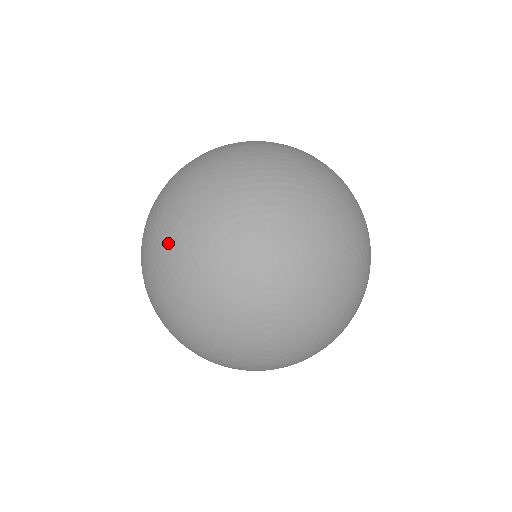
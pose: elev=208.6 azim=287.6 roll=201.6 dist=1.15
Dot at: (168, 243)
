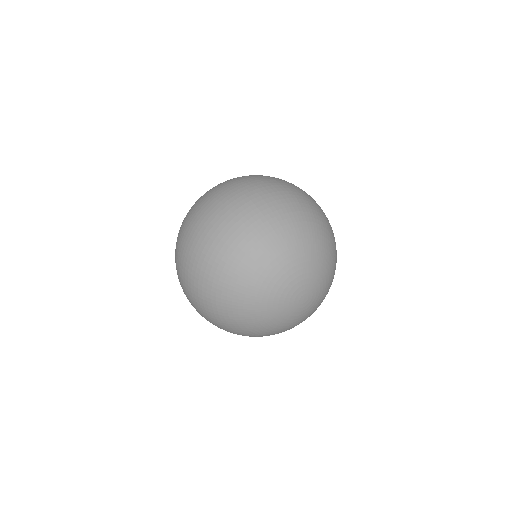
Dot at: (222, 251)
